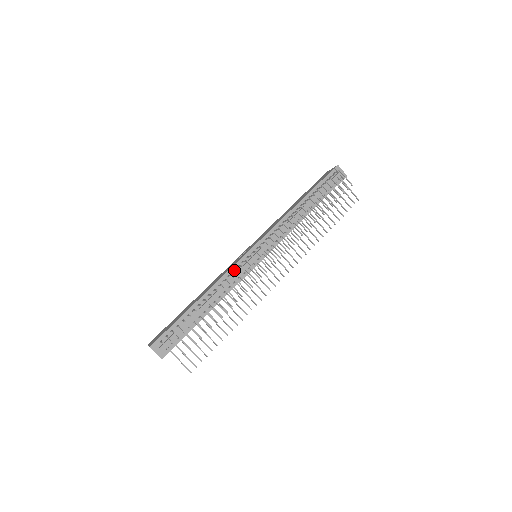
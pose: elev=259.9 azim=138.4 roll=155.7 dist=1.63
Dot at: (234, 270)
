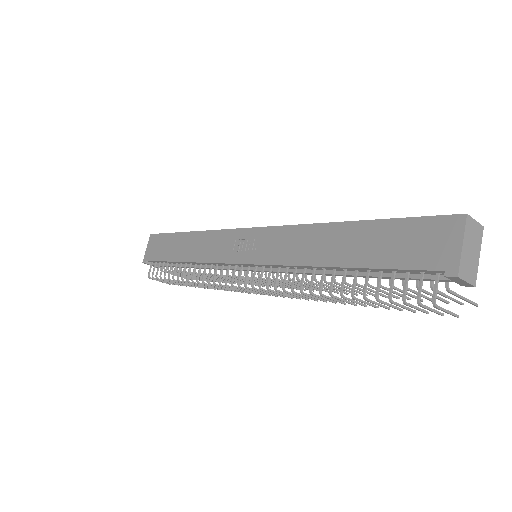
Dot at: occluded
